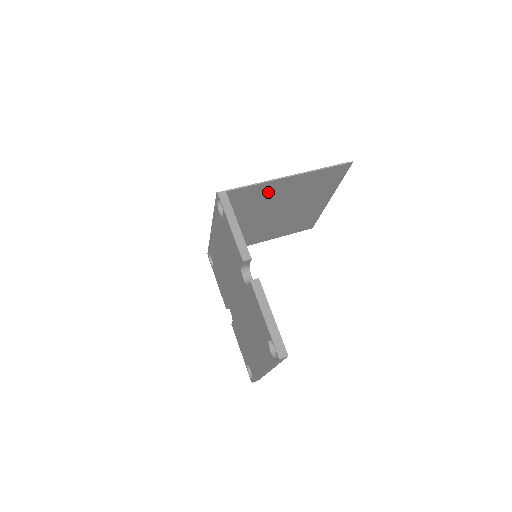
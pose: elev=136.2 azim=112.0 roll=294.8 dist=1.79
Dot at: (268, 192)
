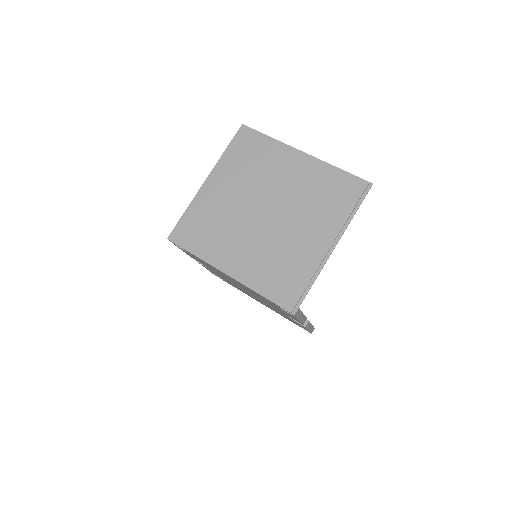
Dot at: (305, 253)
